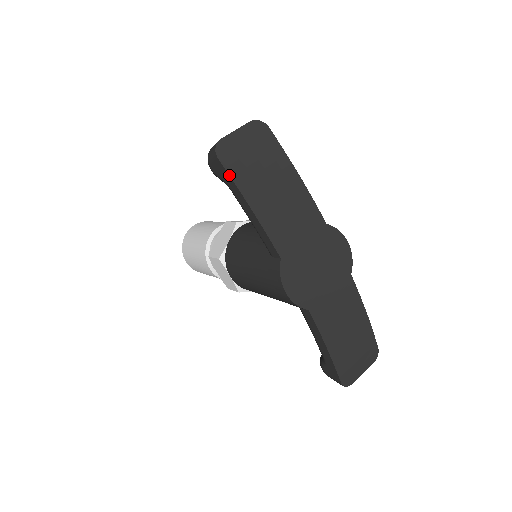
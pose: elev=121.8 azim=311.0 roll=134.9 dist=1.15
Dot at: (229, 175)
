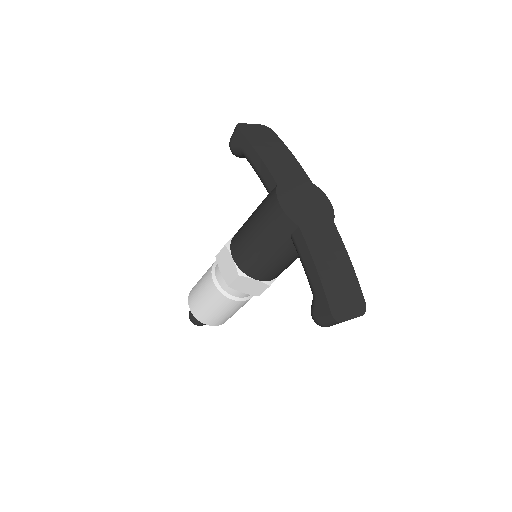
Dot at: (244, 136)
